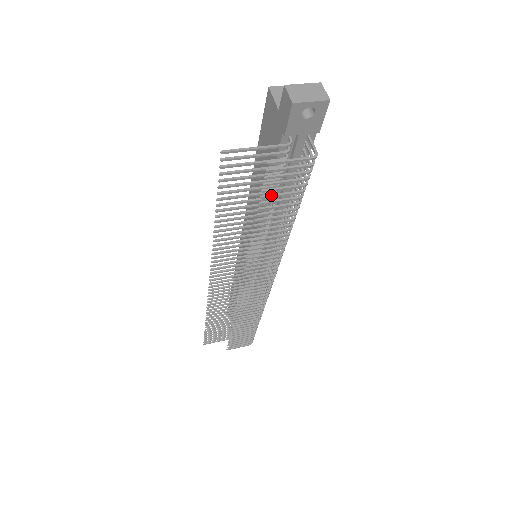
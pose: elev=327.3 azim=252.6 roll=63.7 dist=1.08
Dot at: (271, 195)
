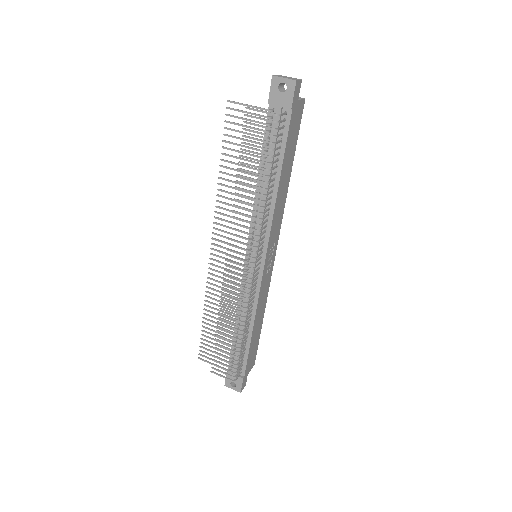
Dot at: (248, 143)
